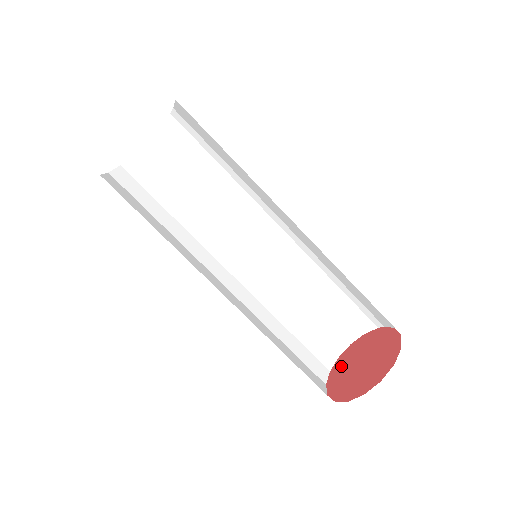
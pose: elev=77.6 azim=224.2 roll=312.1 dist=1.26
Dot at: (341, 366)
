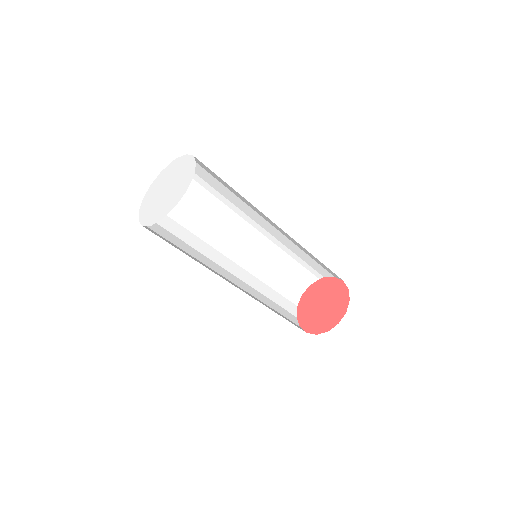
Dot at: (305, 311)
